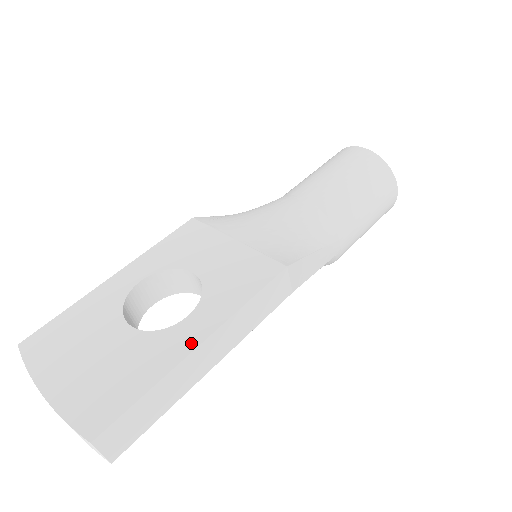
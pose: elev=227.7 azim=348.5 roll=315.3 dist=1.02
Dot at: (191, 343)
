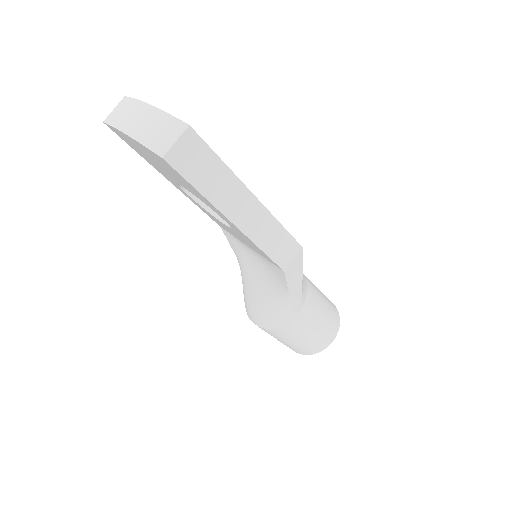
Dot at: (250, 192)
